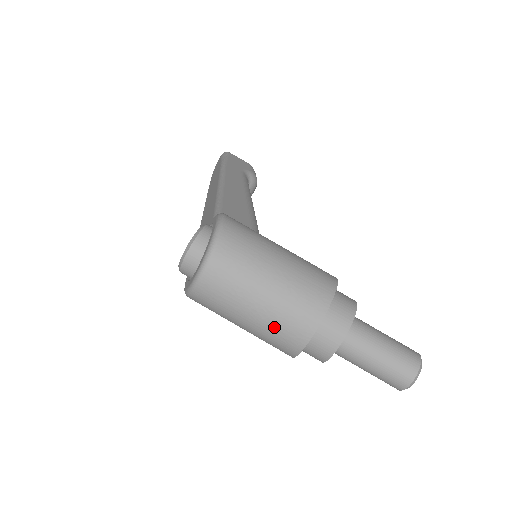
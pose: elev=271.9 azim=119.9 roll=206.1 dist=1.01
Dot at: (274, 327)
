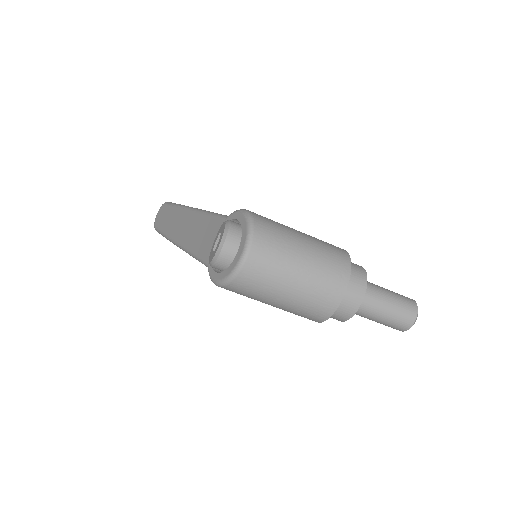
Dot at: (315, 287)
